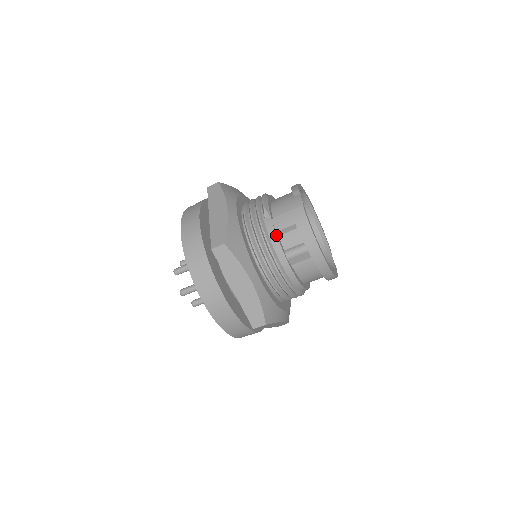
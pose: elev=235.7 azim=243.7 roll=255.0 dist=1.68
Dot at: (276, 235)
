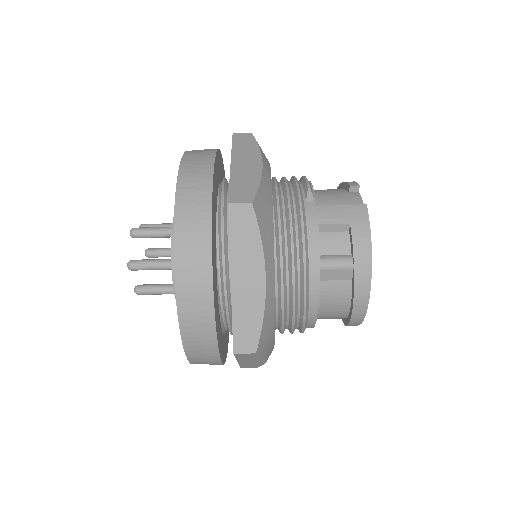
Dot at: (318, 228)
